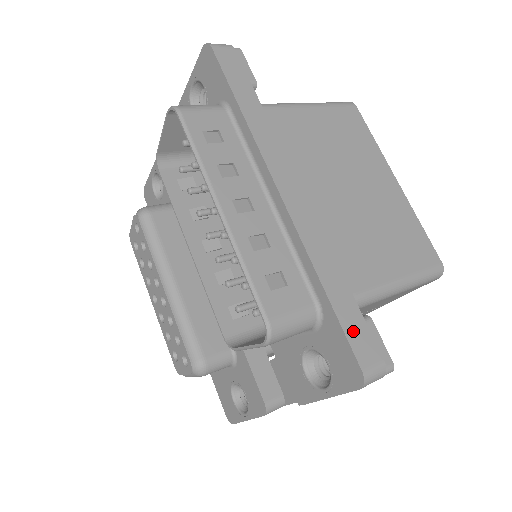
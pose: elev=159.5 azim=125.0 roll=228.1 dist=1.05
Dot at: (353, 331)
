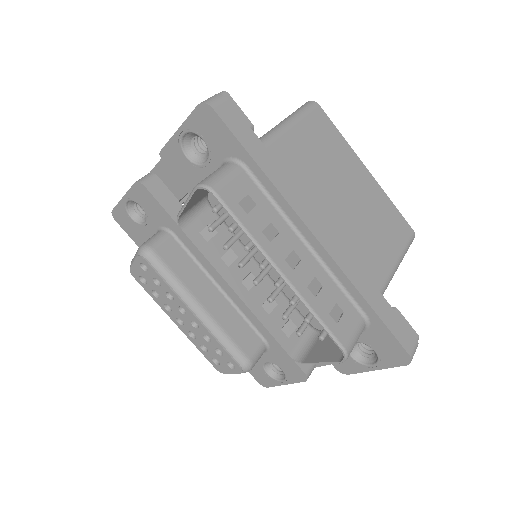
Dot at: (396, 329)
